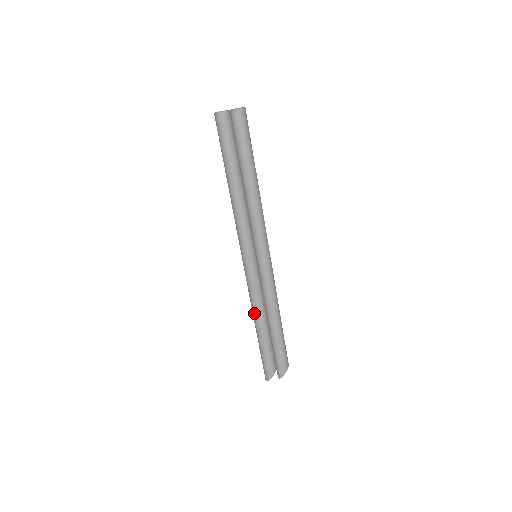
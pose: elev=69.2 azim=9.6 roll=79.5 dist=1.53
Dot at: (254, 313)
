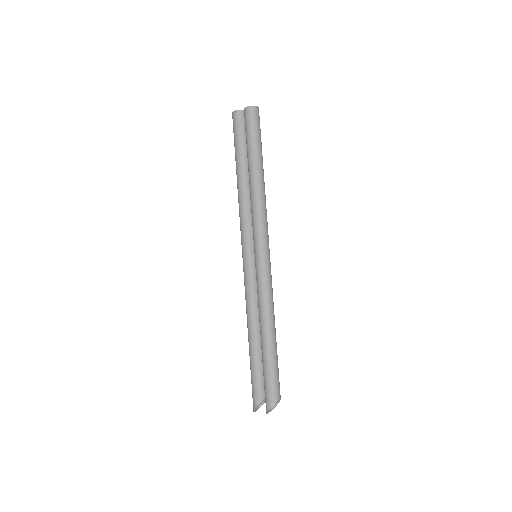
Dot at: (247, 320)
